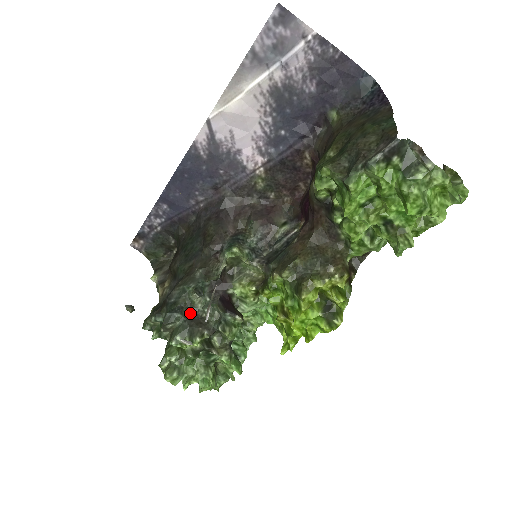
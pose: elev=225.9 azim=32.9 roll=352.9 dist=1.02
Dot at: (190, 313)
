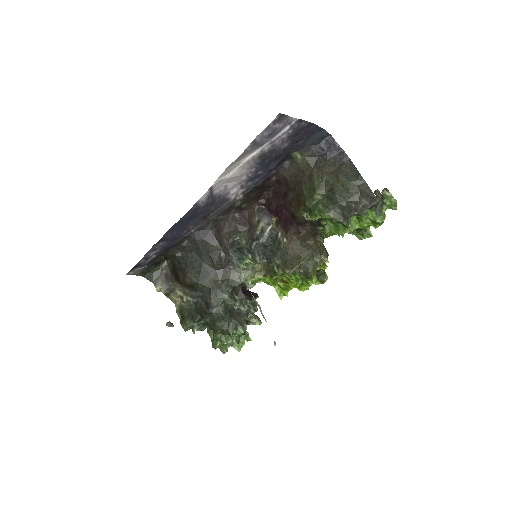
Dot at: (229, 312)
